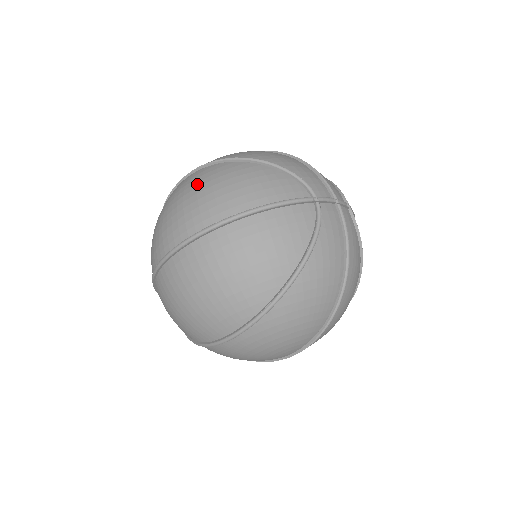
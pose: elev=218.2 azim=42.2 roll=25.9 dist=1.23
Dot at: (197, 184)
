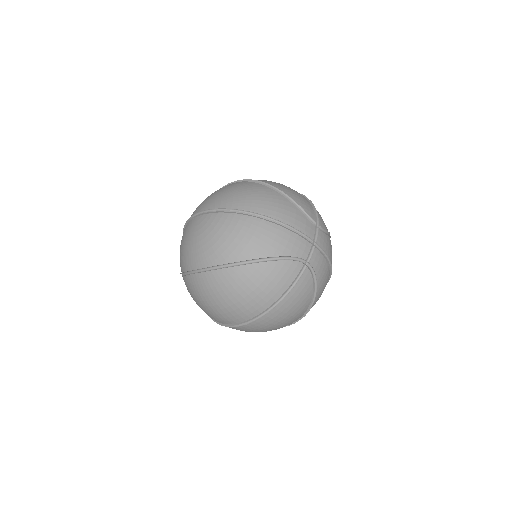
Dot at: (224, 292)
